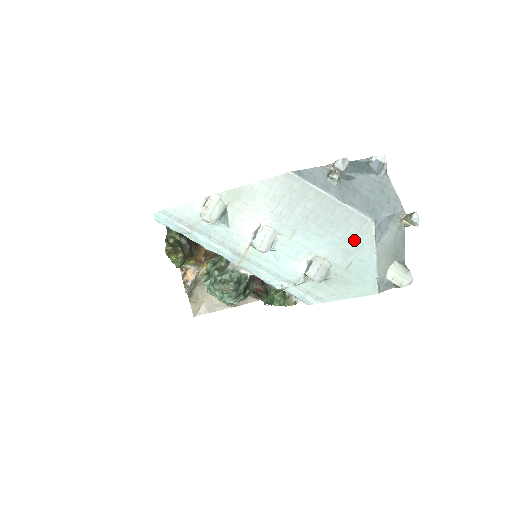
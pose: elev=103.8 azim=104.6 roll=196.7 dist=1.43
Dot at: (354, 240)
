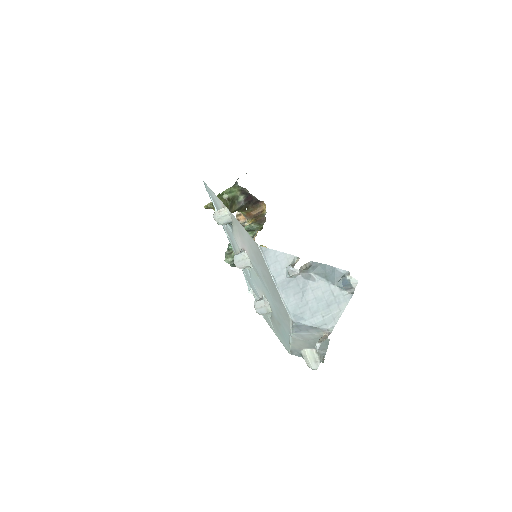
Dot at: (282, 316)
